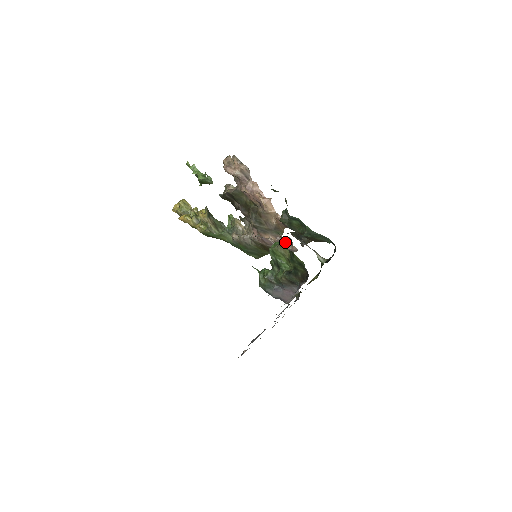
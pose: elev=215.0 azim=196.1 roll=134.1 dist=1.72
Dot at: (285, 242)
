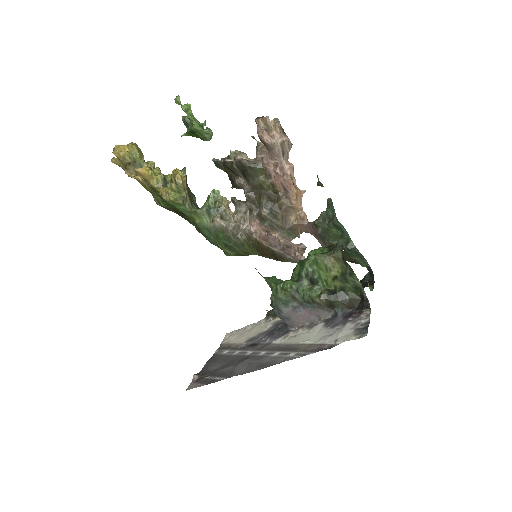
Dot at: (295, 248)
